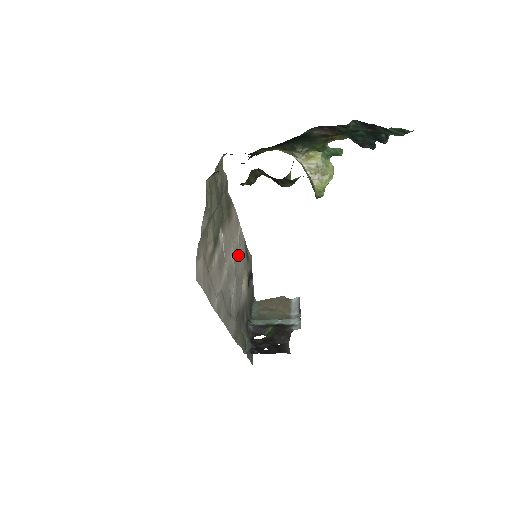
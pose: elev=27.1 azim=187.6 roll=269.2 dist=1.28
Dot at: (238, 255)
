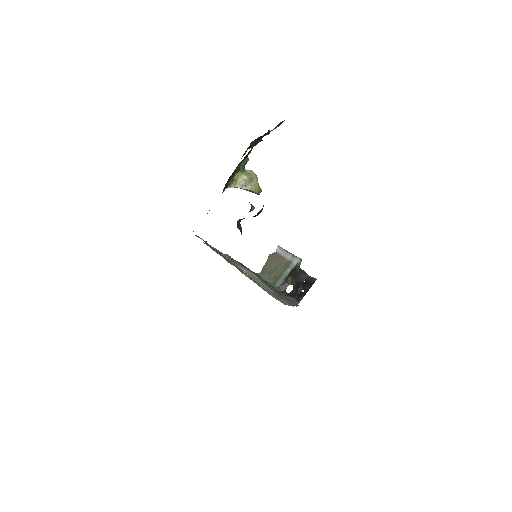
Dot at: occluded
